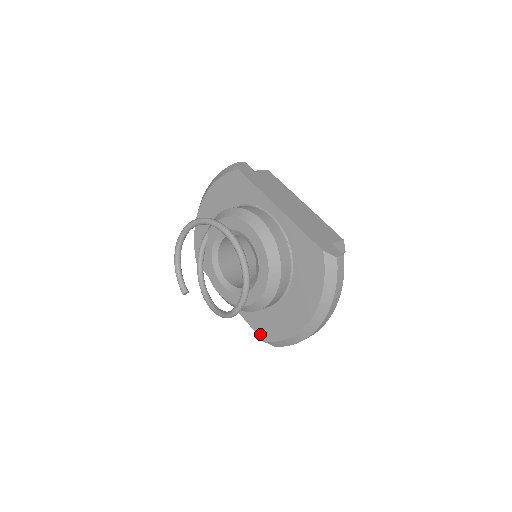
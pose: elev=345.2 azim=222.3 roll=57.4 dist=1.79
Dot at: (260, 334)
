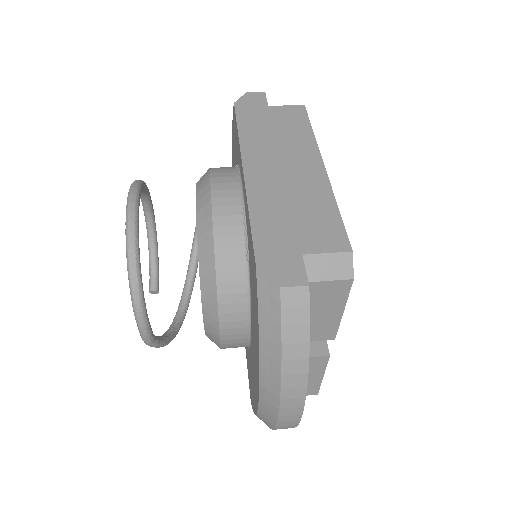
Dot at: (249, 387)
